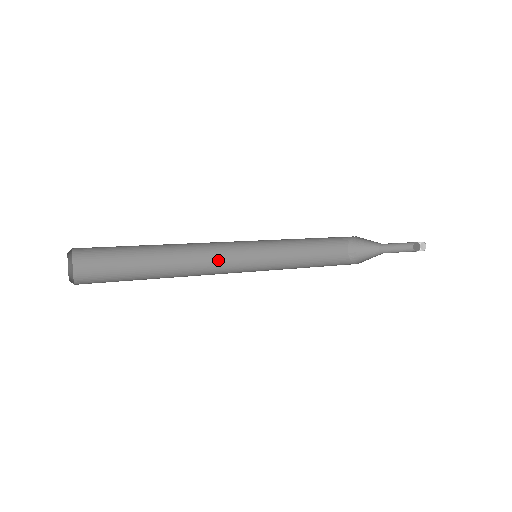
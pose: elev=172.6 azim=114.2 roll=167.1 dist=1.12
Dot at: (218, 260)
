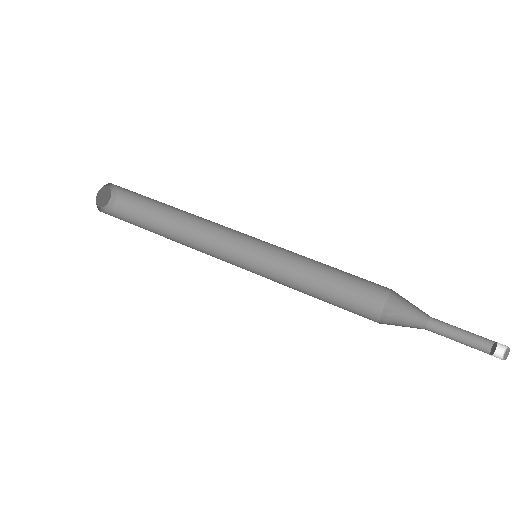
Dot at: (227, 246)
